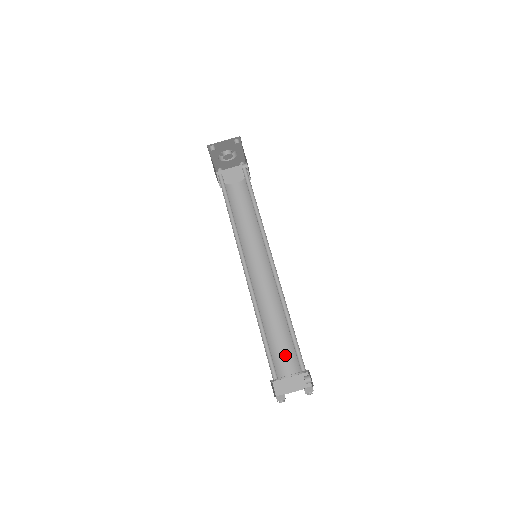
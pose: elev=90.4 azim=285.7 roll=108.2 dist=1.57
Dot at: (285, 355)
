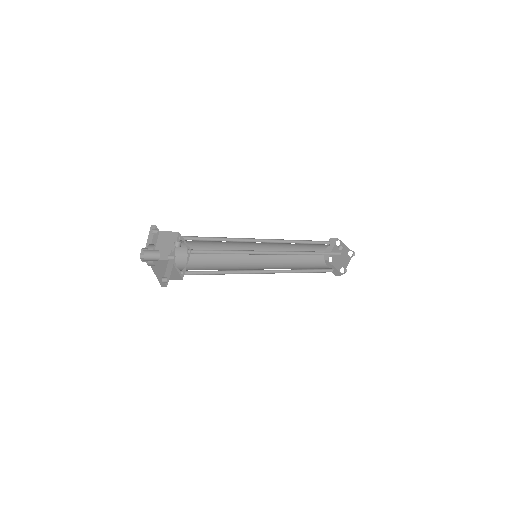
Dot at: (314, 249)
